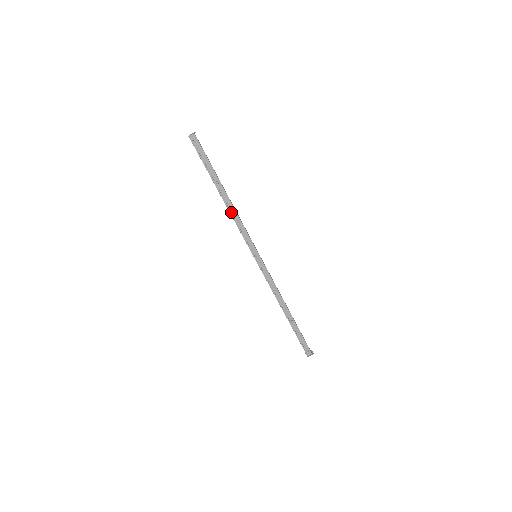
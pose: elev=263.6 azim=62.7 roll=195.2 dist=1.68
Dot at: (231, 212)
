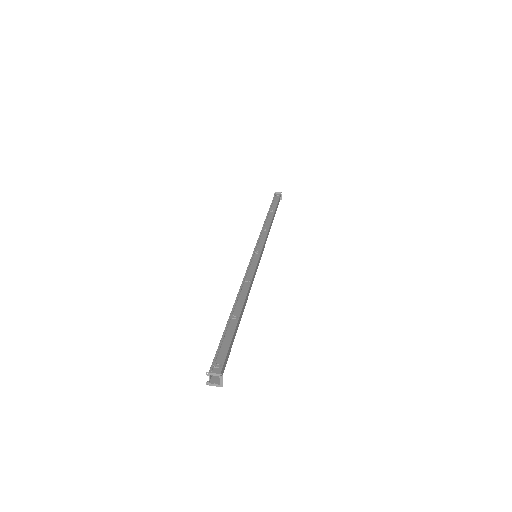
Dot at: (265, 225)
